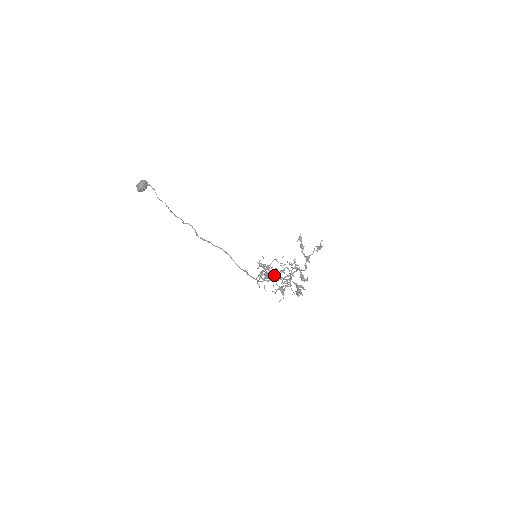
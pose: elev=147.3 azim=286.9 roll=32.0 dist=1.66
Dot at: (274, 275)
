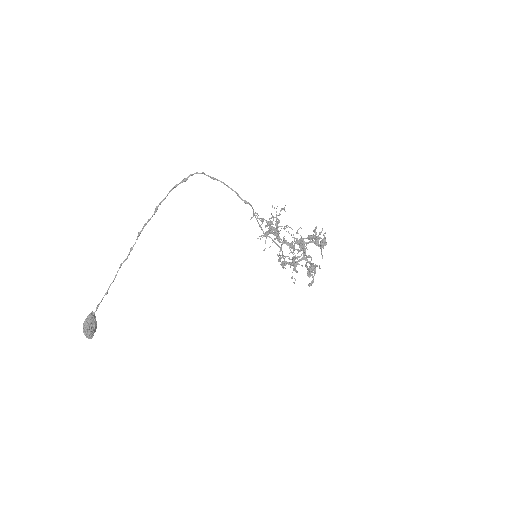
Dot at: (286, 243)
